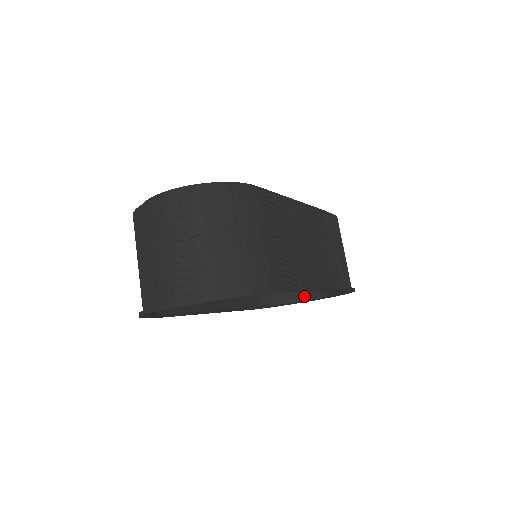
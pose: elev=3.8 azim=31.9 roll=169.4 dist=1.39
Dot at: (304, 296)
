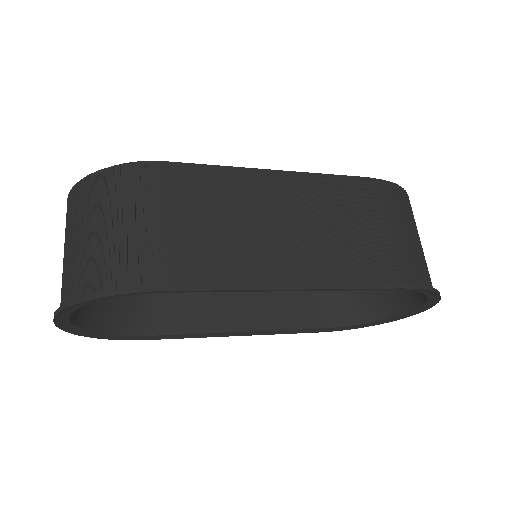
Dot at: (396, 309)
